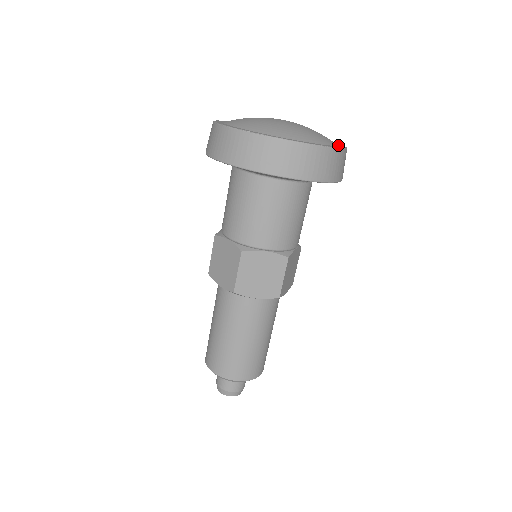
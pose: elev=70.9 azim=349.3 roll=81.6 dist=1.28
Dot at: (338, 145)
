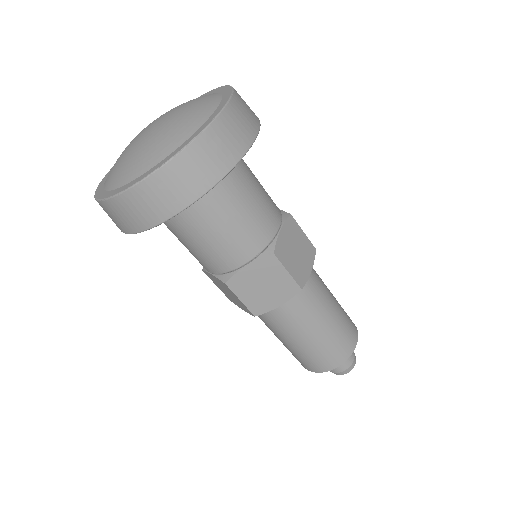
Dot at: occluded
